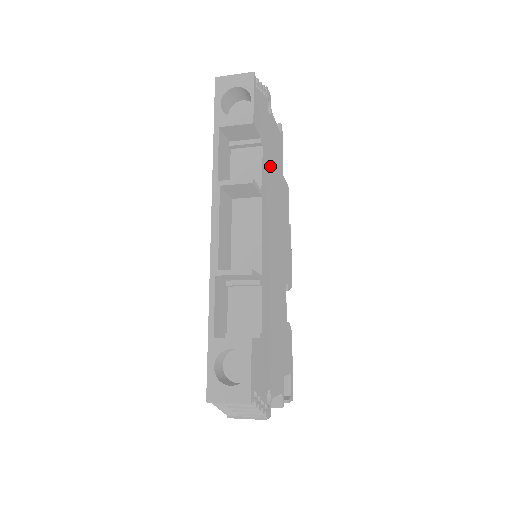
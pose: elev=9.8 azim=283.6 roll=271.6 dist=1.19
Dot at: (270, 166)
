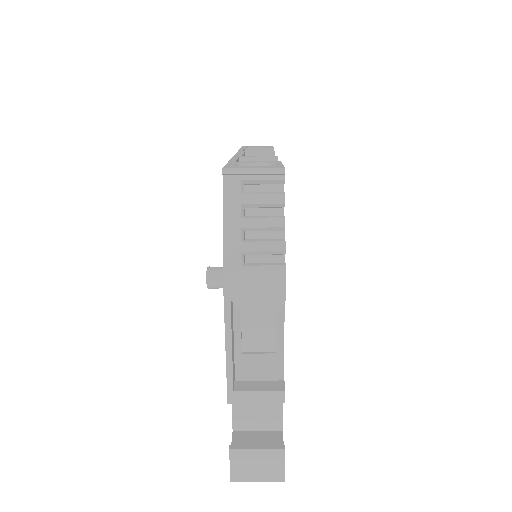
Dot at: occluded
